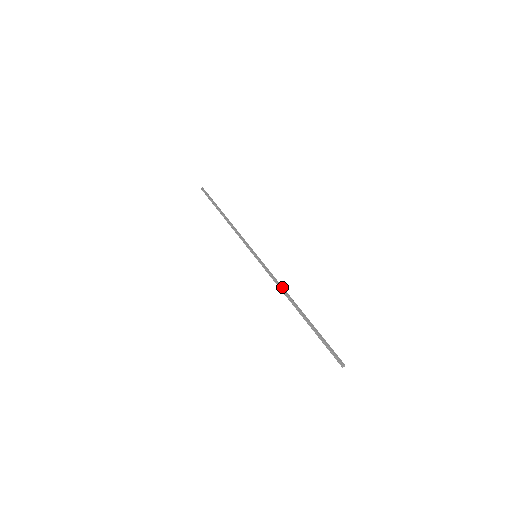
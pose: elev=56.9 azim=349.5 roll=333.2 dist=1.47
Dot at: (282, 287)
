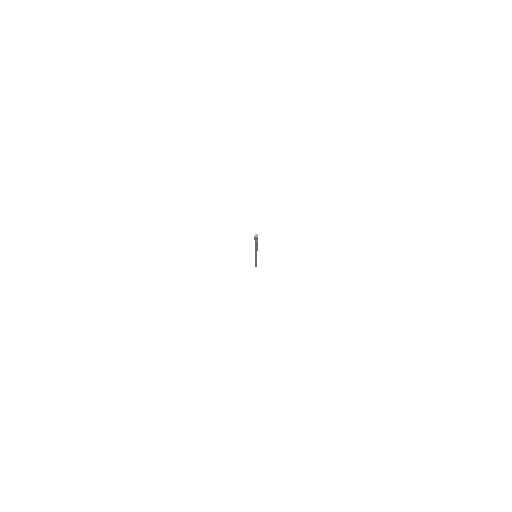
Dot at: occluded
